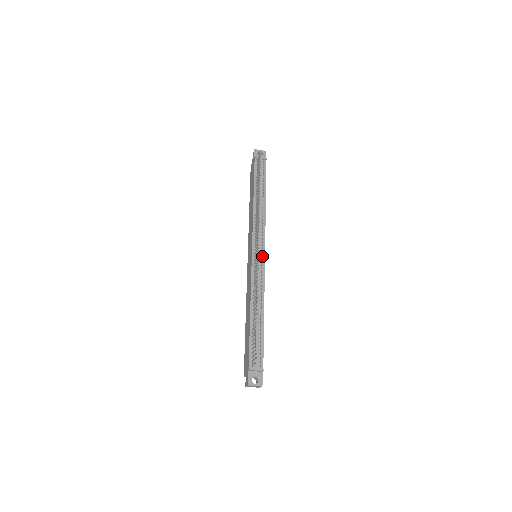
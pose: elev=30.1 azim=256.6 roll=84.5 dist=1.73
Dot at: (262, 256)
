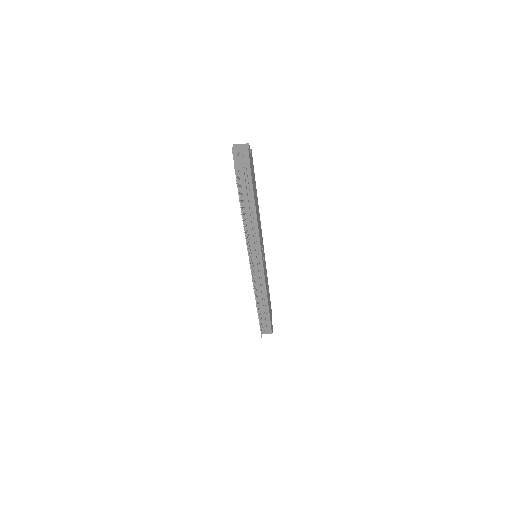
Dot at: (260, 264)
